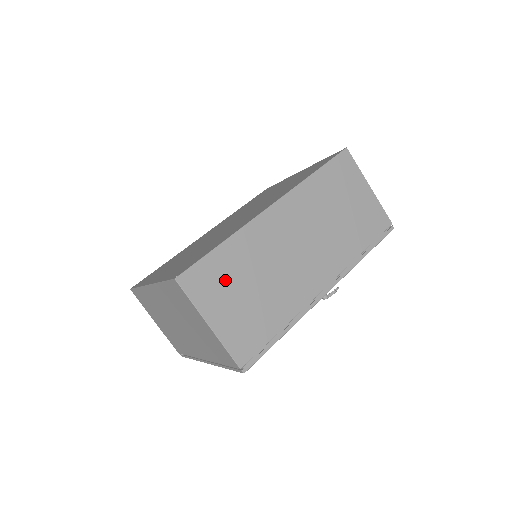
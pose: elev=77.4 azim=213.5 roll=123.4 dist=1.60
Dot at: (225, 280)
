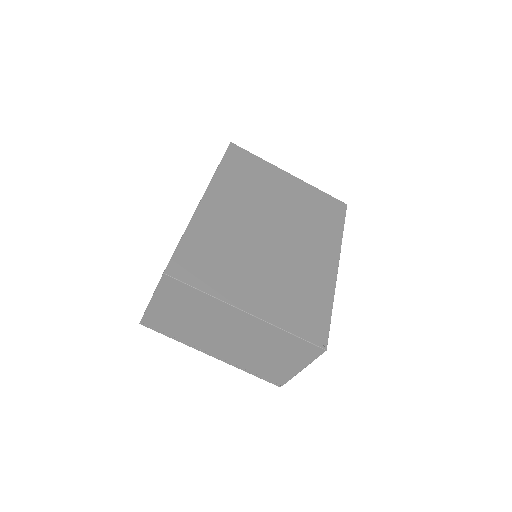
Dot at: occluded
